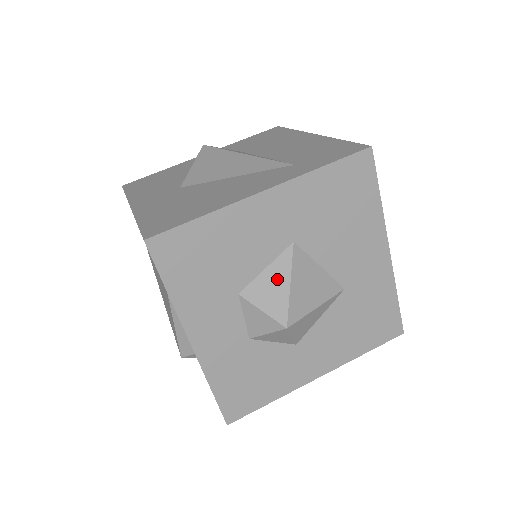
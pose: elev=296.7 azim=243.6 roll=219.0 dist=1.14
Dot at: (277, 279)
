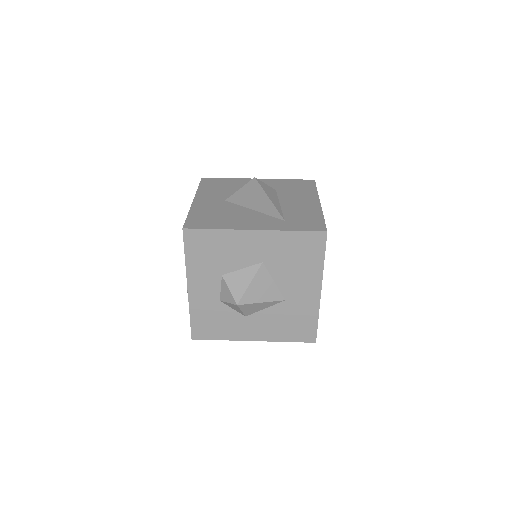
Dot at: (245, 277)
